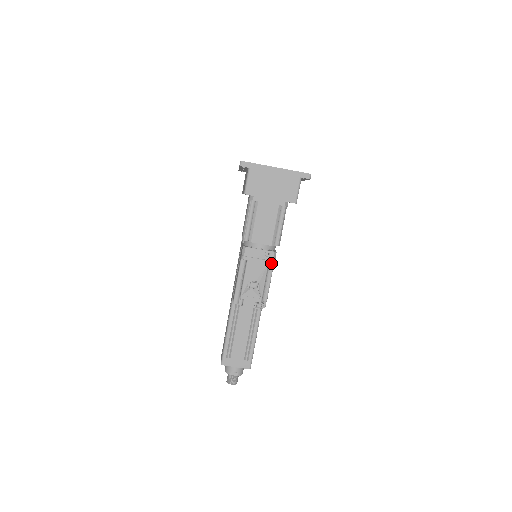
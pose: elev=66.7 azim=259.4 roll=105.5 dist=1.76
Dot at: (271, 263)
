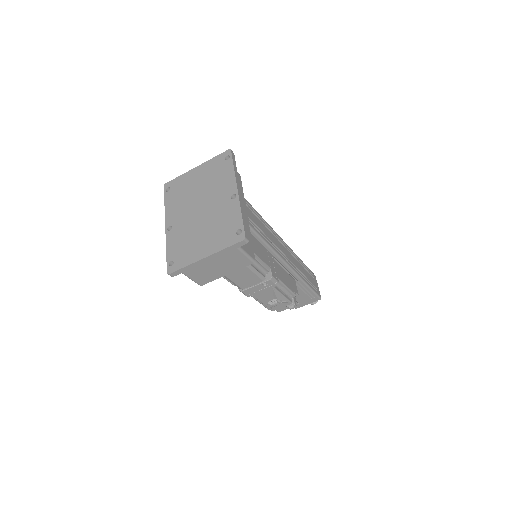
Dot at: occluded
